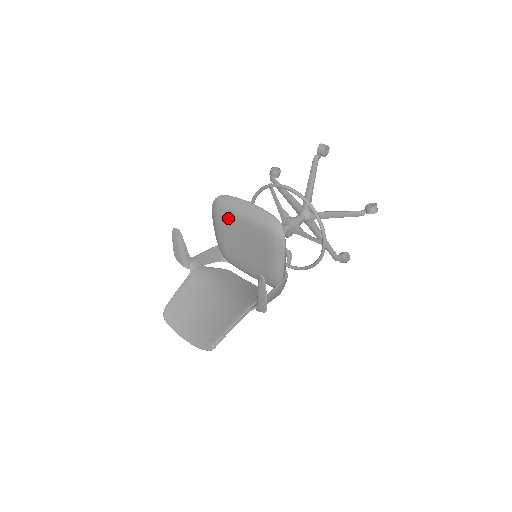
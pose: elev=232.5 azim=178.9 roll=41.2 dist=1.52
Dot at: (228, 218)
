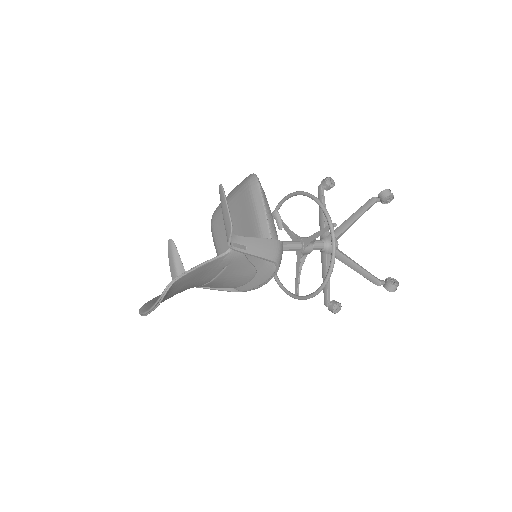
Dot at: (219, 217)
